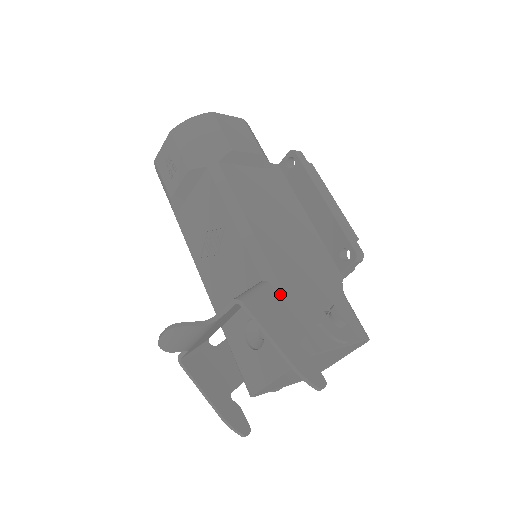
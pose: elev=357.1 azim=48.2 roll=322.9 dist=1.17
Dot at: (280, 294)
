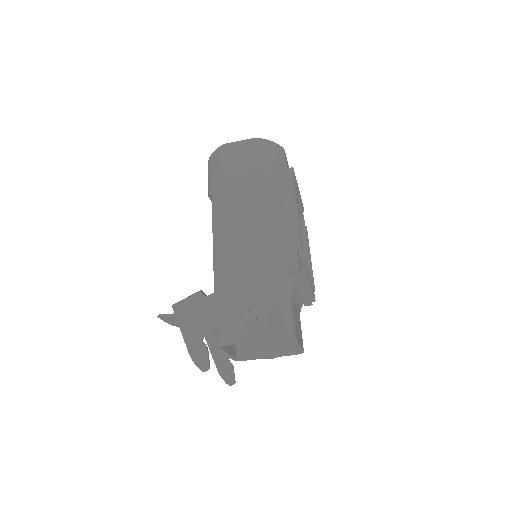
Dot at: (205, 301)
